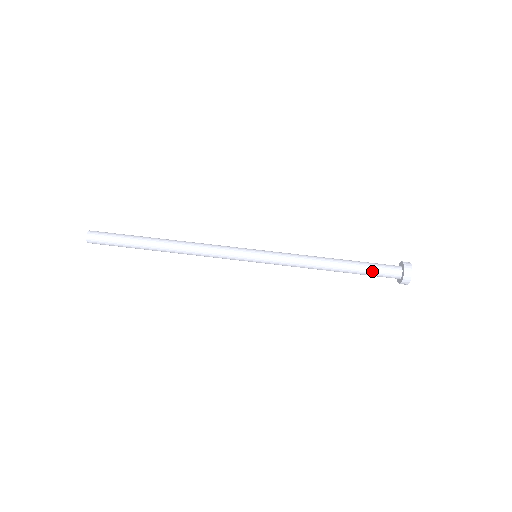
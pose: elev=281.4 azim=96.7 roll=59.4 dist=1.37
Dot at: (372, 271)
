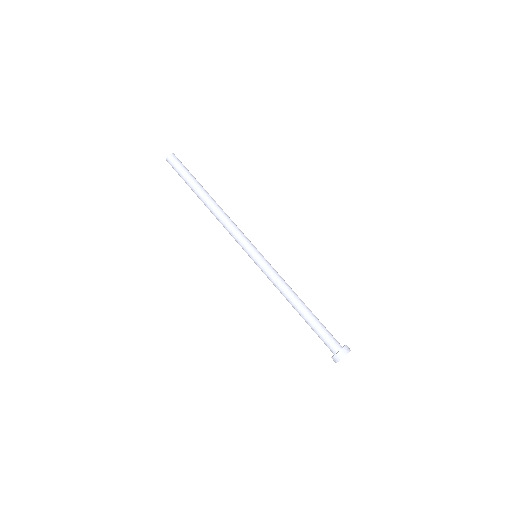
Dot at: (318, 333)
